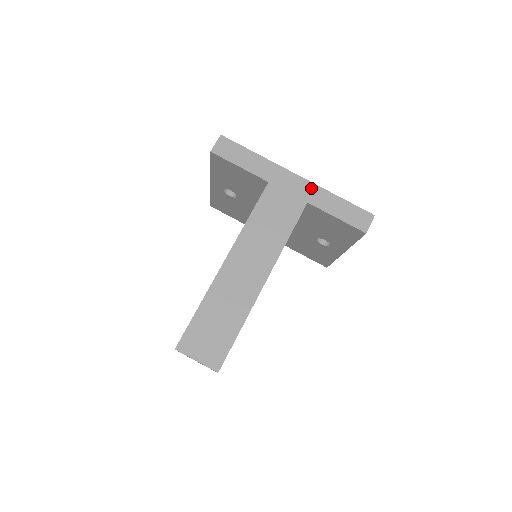
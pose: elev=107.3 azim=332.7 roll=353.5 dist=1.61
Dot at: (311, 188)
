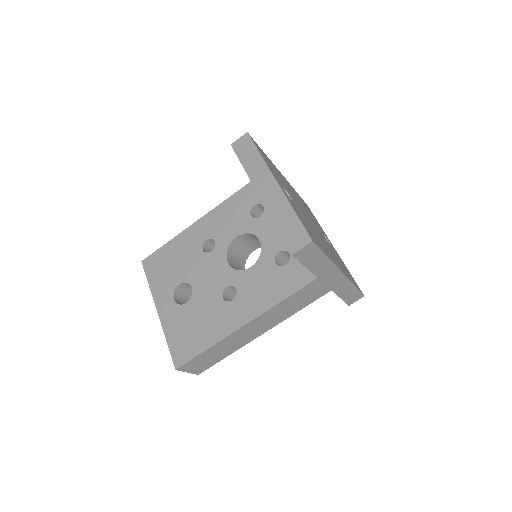
Dot at: (343, 282)
